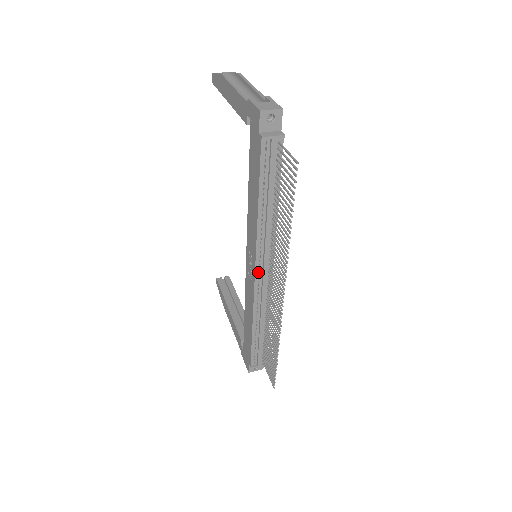
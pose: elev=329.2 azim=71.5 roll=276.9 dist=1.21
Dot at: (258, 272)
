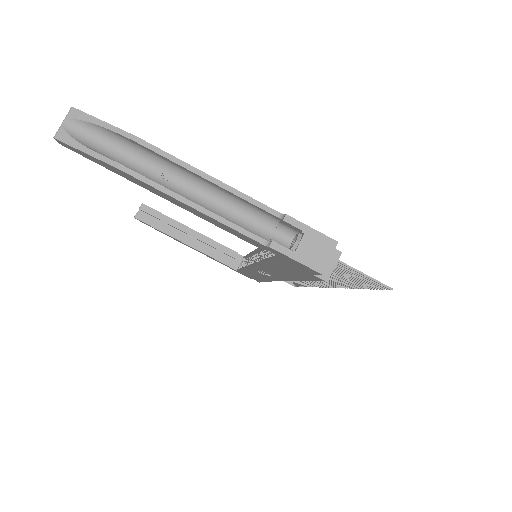
Dot at: occluded
